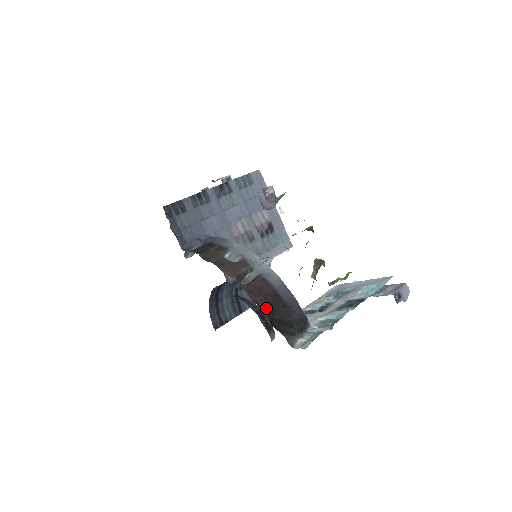
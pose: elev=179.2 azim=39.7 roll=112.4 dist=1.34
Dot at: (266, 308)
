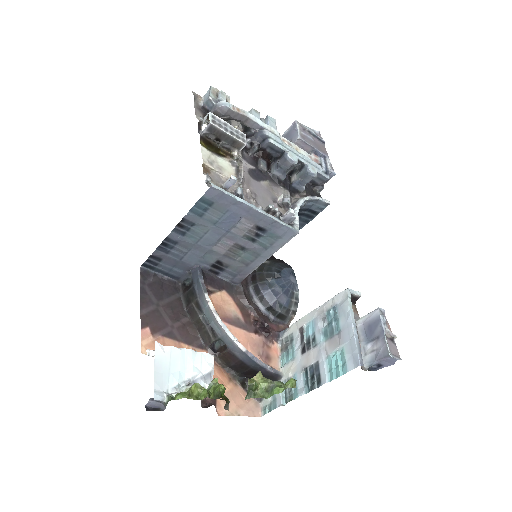
Dot at: (237, 372)
